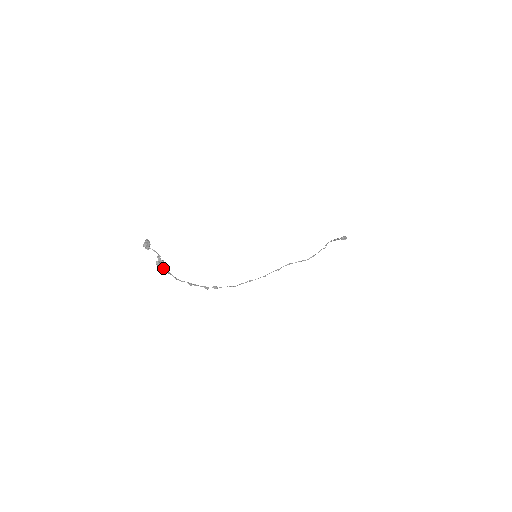
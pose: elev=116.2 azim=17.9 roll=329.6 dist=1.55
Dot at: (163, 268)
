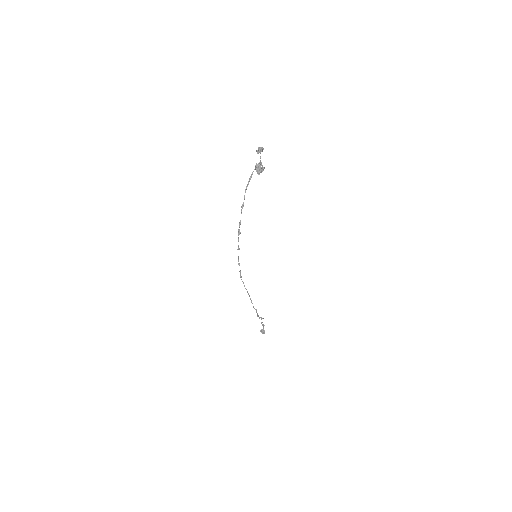
Dot at: (252, 173)
